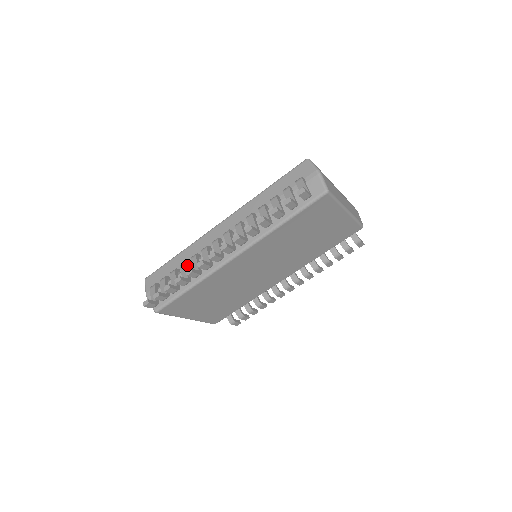
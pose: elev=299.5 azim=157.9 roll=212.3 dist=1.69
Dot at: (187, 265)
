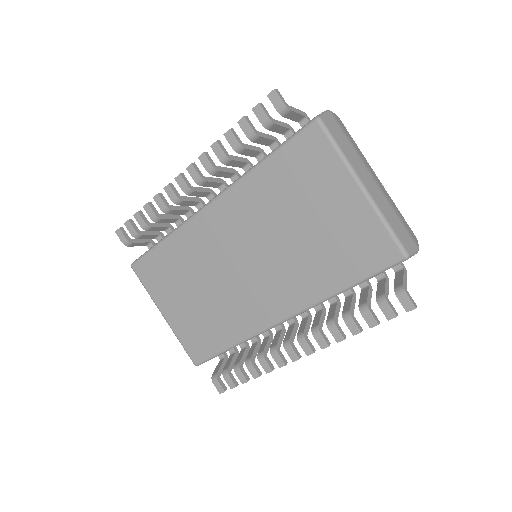
Dot at: (177, 217)
